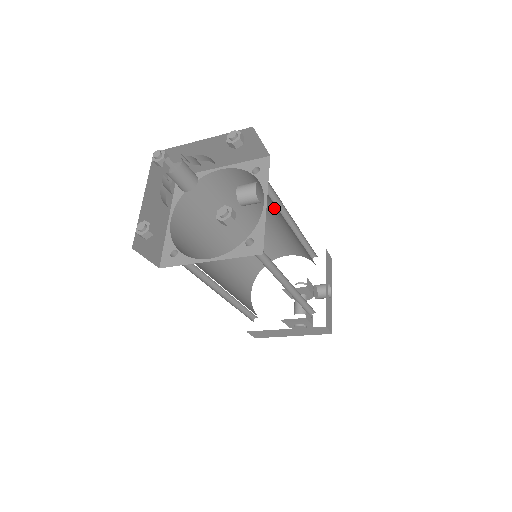
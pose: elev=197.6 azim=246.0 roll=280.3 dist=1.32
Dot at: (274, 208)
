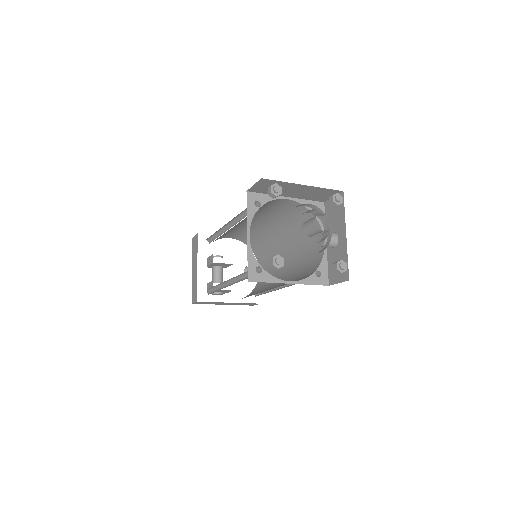
Dot at: (286, 225)
